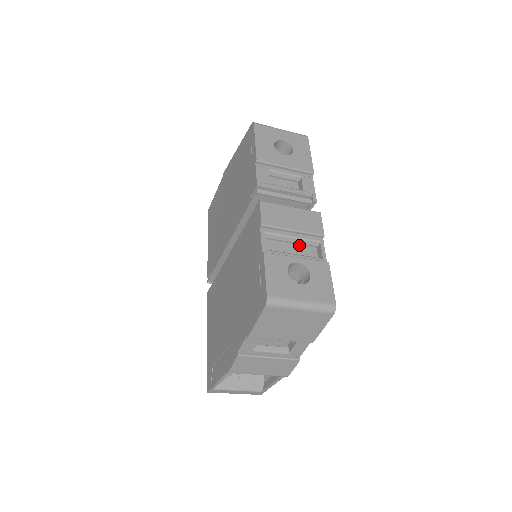
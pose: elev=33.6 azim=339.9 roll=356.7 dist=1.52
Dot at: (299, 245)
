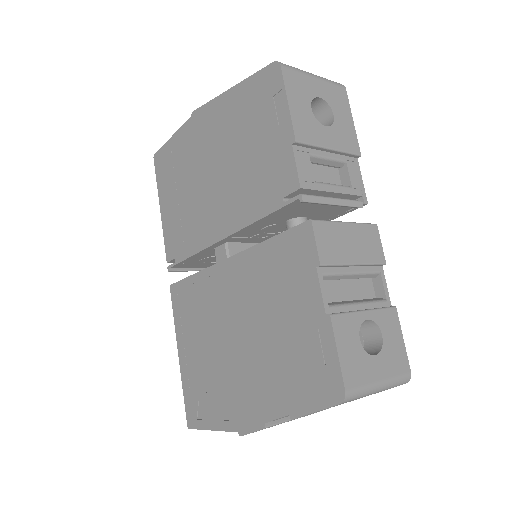
Dot at: (354, 279)
